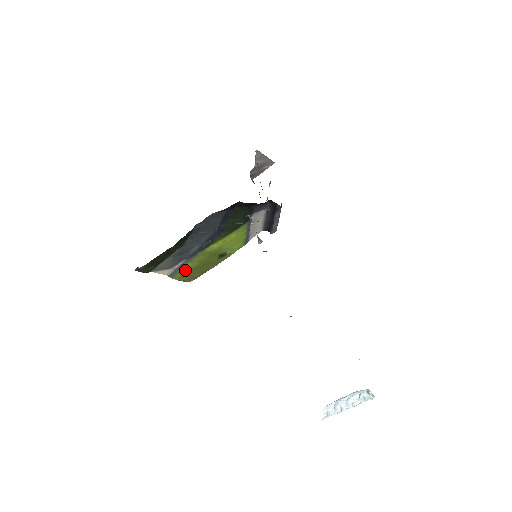
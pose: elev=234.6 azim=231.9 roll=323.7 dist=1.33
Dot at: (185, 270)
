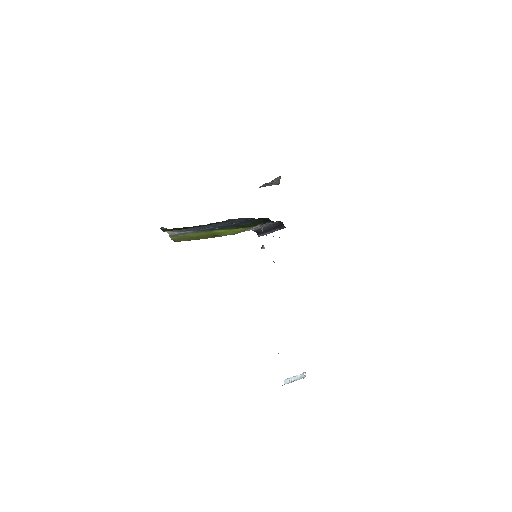
Dot at: (184, 236)
